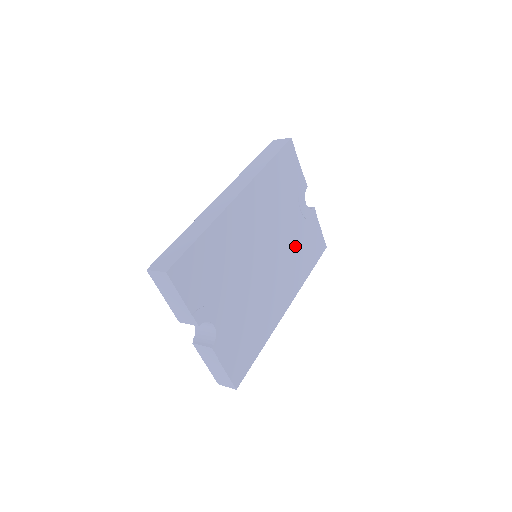
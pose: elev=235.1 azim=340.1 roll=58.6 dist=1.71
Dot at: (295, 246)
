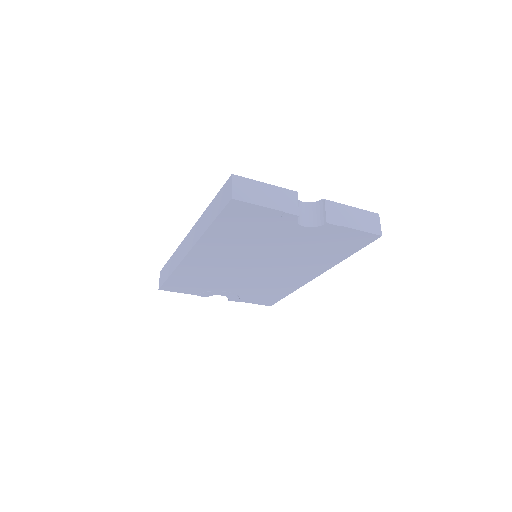
Dot at: (304, 251)
